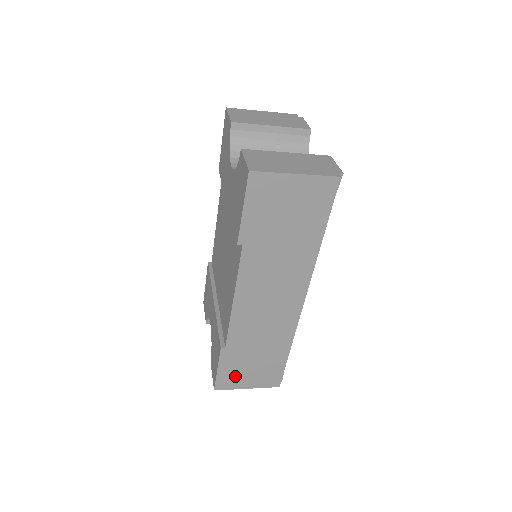
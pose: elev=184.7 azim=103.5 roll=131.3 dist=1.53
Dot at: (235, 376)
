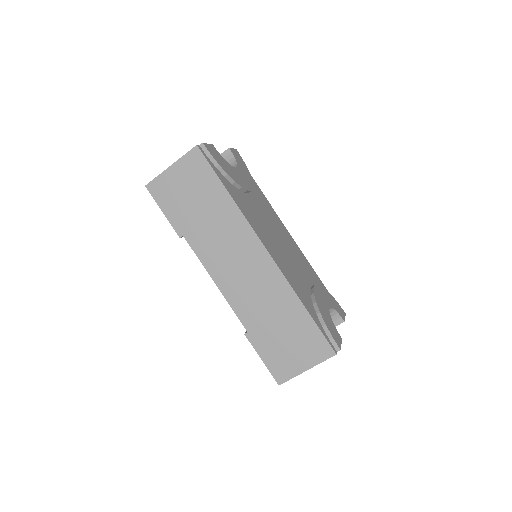
Dot at: (283, 360)
